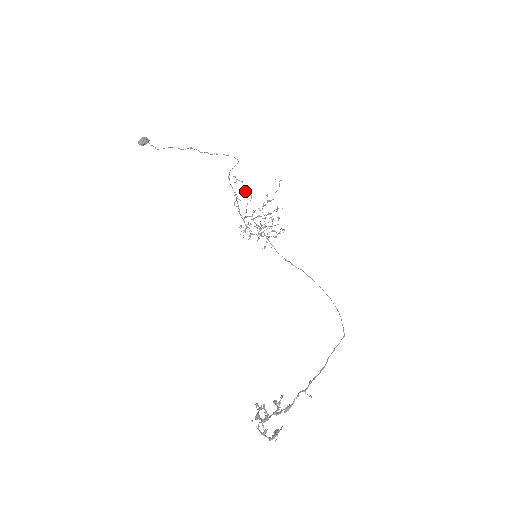
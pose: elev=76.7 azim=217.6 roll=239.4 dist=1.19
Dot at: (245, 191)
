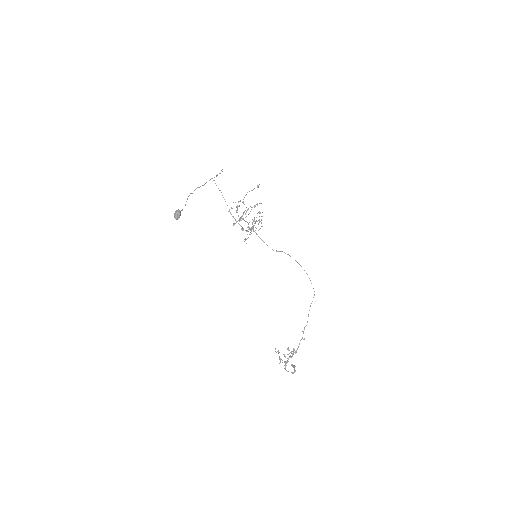
Dot at: occluded
